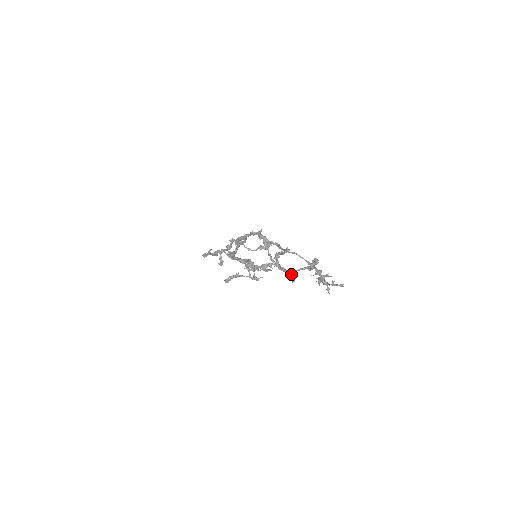
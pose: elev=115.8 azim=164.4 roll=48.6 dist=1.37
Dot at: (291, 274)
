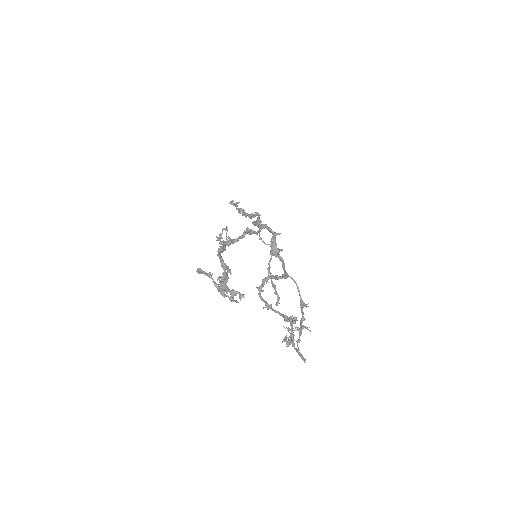
Dot at: (278, 296)
